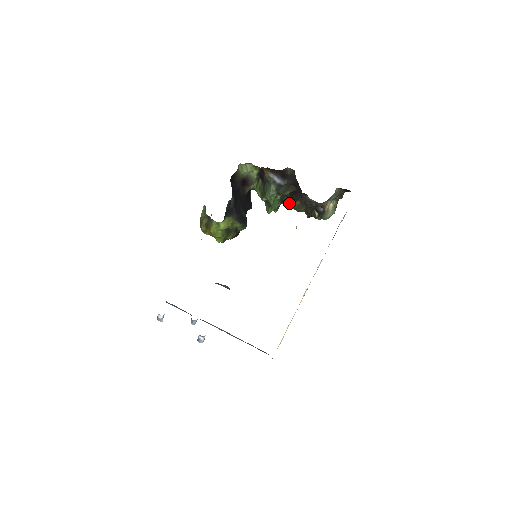
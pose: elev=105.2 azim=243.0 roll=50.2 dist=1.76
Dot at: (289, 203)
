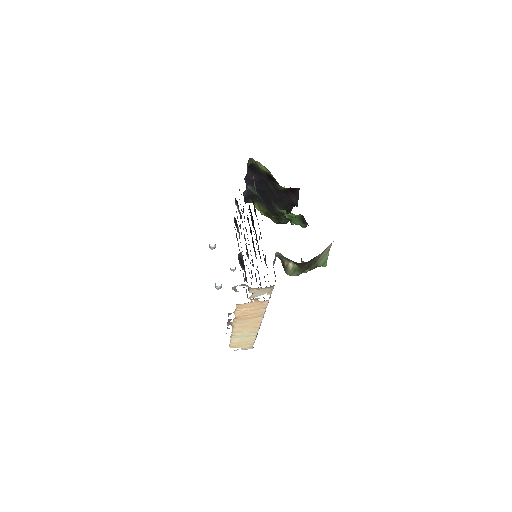
Dot at: occluded
